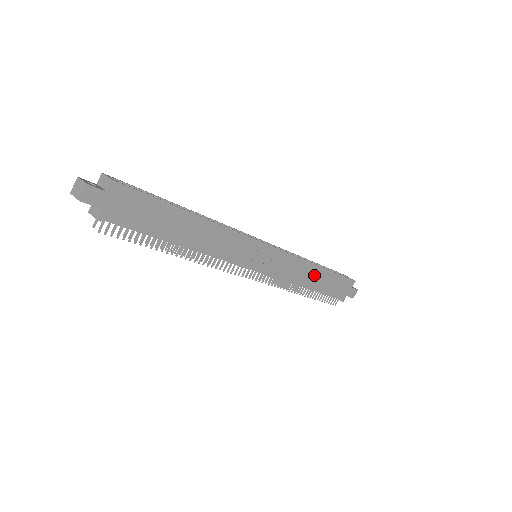
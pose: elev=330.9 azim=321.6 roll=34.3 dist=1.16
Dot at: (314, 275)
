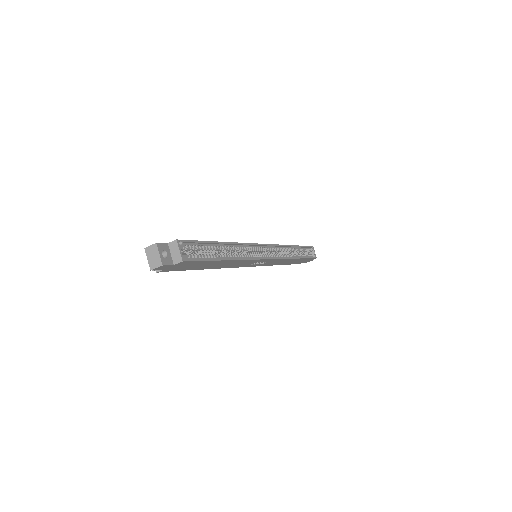
Dot at: (289, 261)
